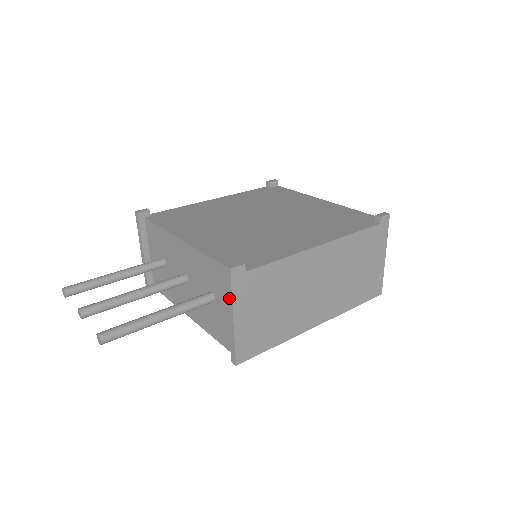
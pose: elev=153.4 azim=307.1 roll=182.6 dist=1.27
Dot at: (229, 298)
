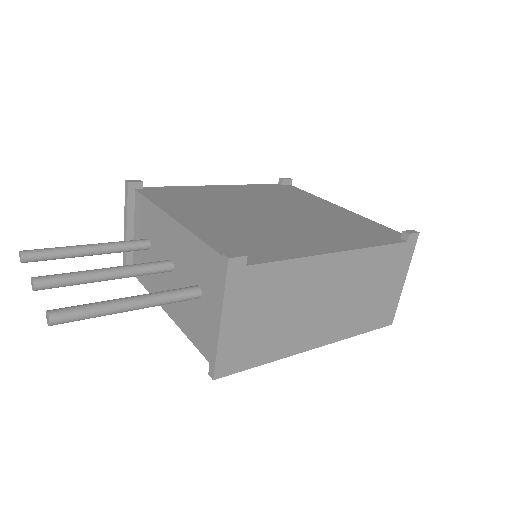
Dot at: (220, 295)
